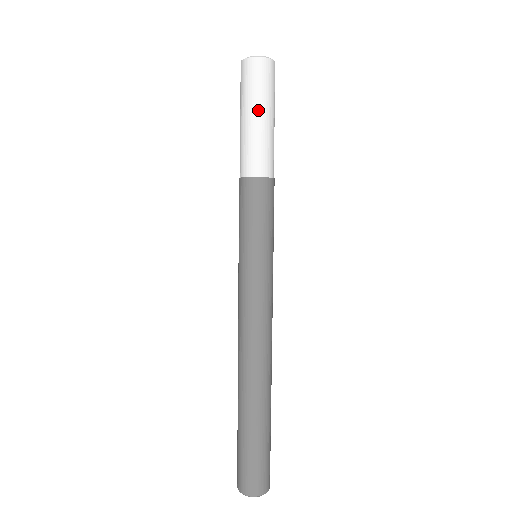
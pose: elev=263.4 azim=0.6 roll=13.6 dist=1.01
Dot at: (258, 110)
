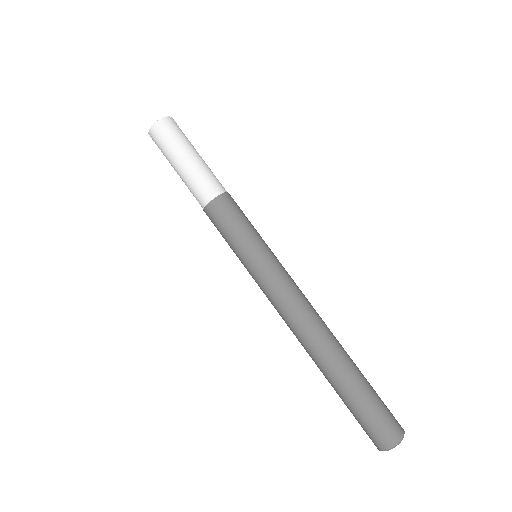
Dot at: (180, 156)
